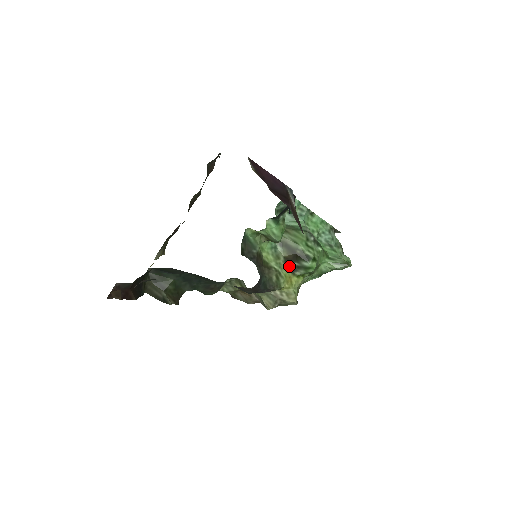
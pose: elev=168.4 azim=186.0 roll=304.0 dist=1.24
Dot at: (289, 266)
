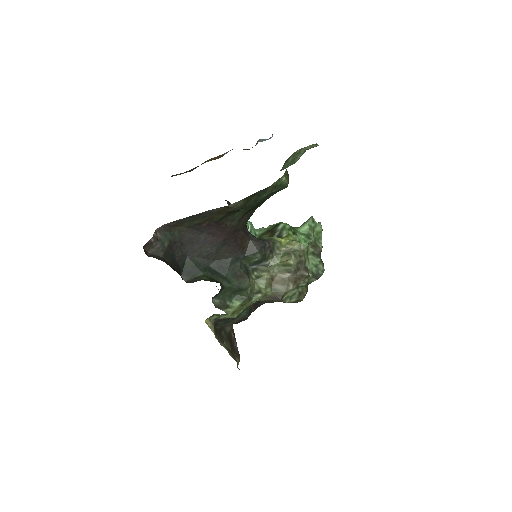
Dot at: occluded
